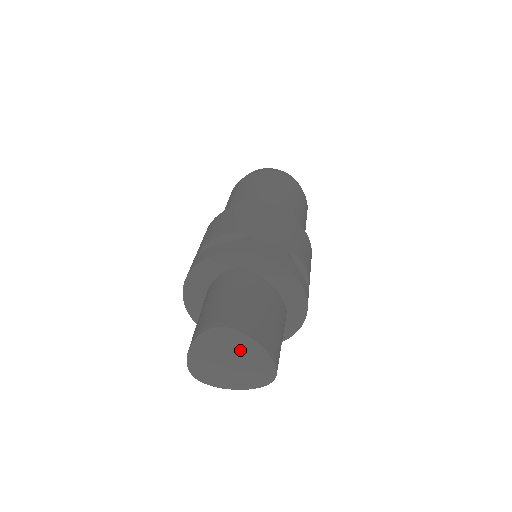
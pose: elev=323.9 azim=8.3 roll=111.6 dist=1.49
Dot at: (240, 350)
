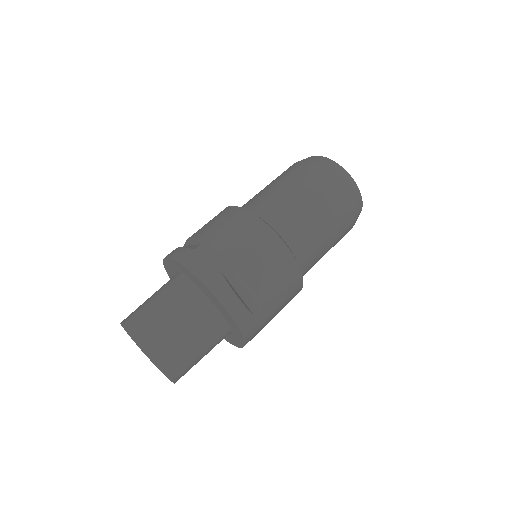
Dot at: (143, 348)
